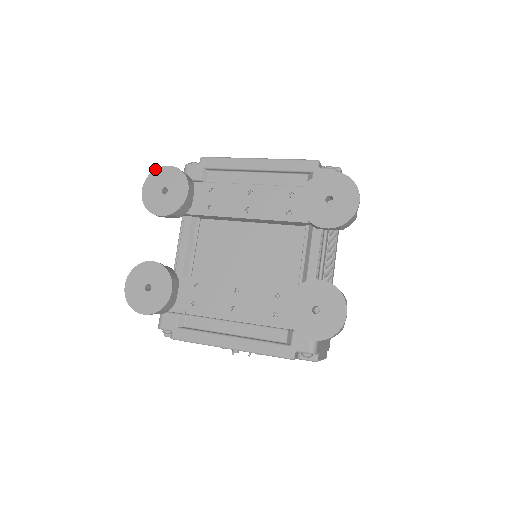
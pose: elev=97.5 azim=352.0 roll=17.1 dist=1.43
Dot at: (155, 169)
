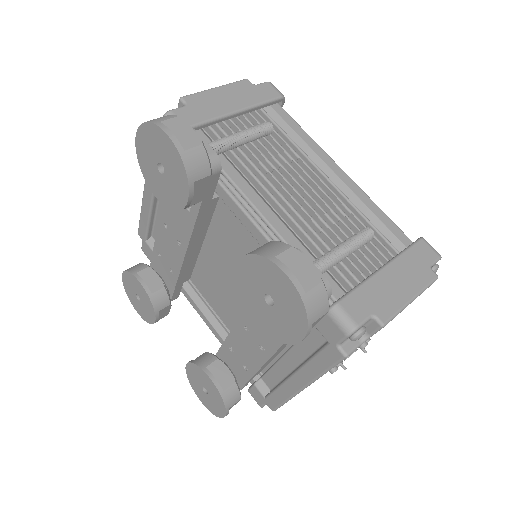
Dot at: occluded
